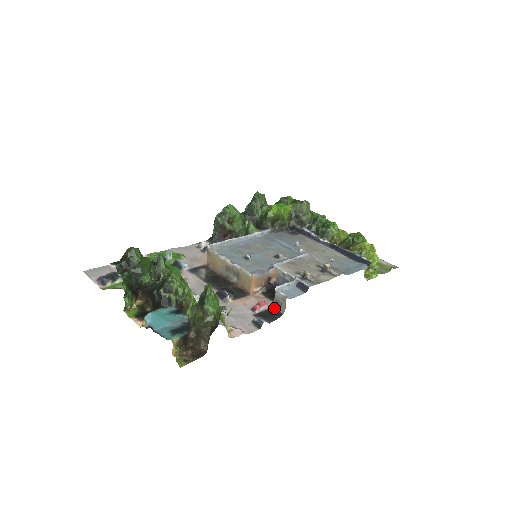
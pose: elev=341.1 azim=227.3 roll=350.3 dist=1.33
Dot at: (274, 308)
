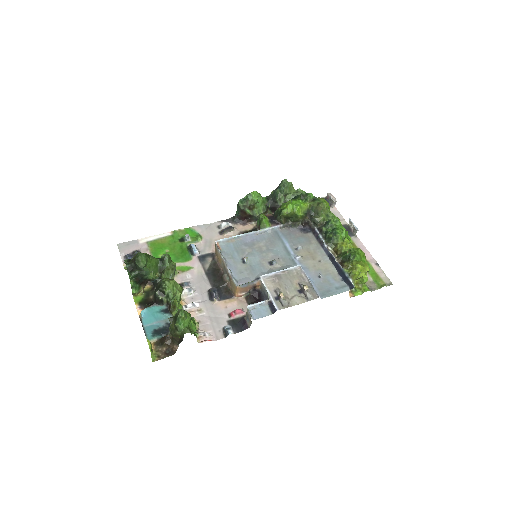
Dot at: (245, 319)
